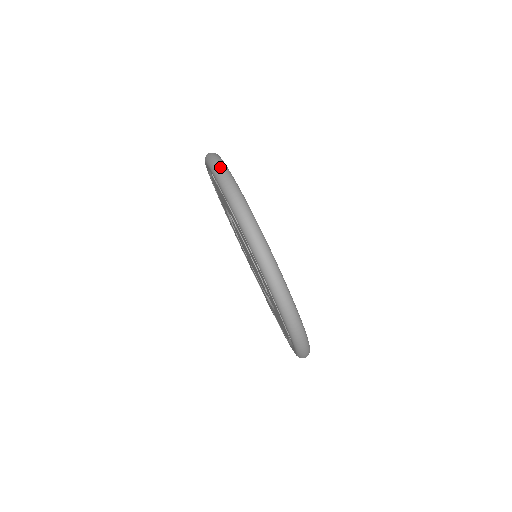
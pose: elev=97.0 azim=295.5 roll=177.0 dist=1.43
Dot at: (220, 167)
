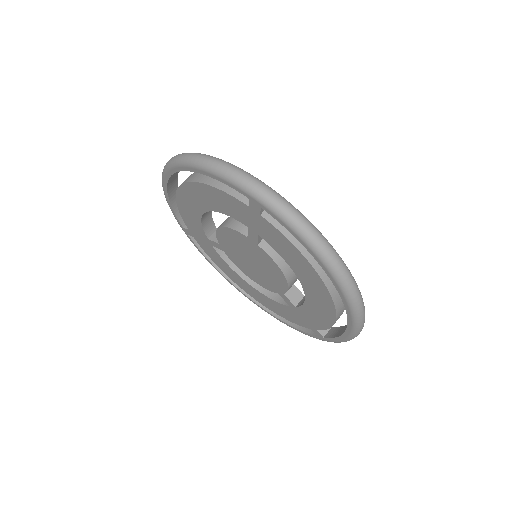
Dot at: (301, 219)
